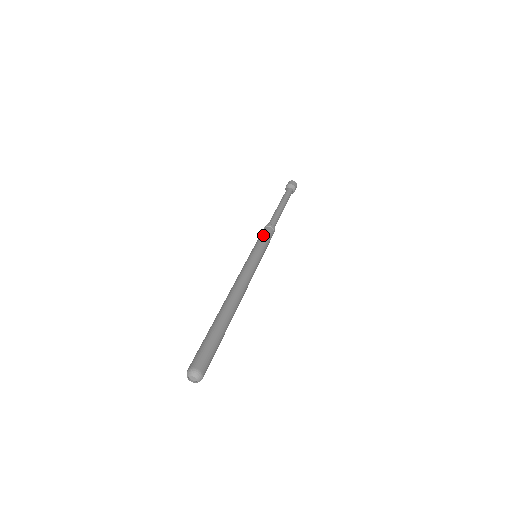
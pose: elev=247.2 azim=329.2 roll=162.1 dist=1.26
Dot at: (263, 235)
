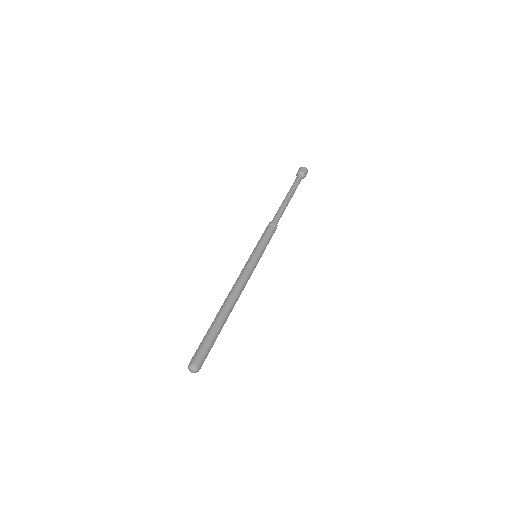
Dot at: (261, 236)
